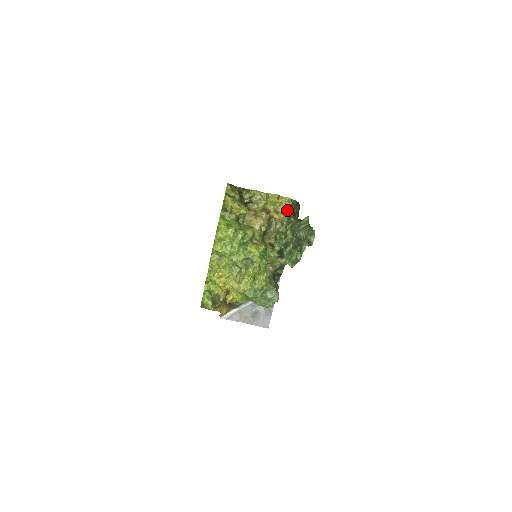
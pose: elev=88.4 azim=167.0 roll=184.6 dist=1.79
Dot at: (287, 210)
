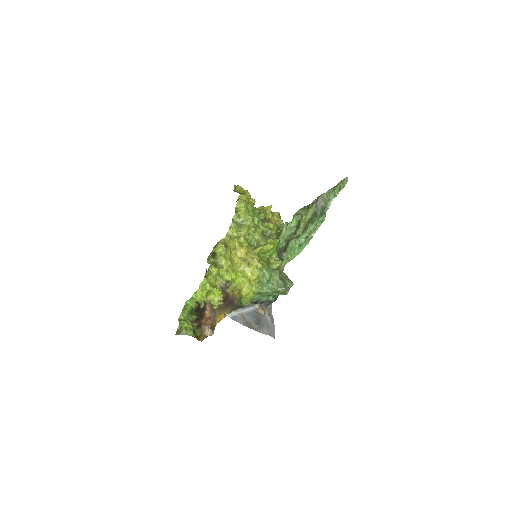
Dot at: occluded
